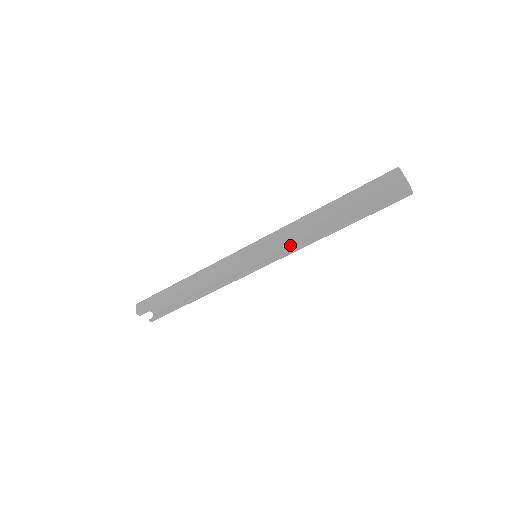
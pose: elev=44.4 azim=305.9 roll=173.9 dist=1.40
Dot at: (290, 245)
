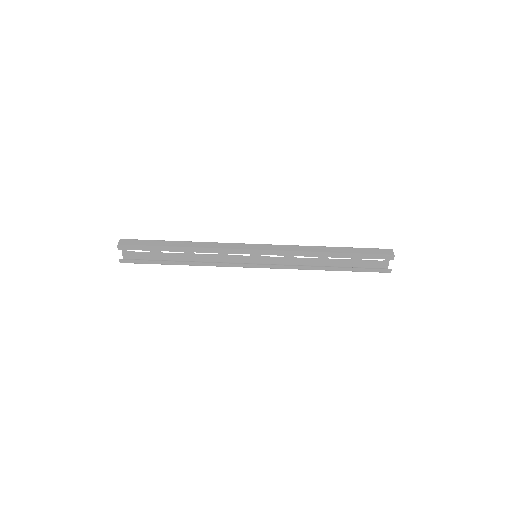
Dot at: (284, 264)
